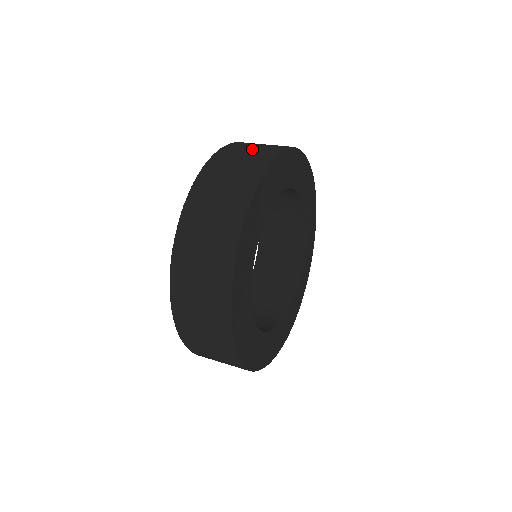
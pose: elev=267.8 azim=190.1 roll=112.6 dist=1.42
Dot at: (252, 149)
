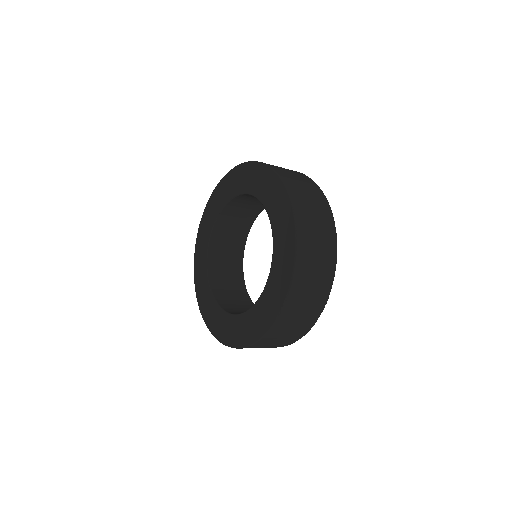
Dot at: (317, 218)
